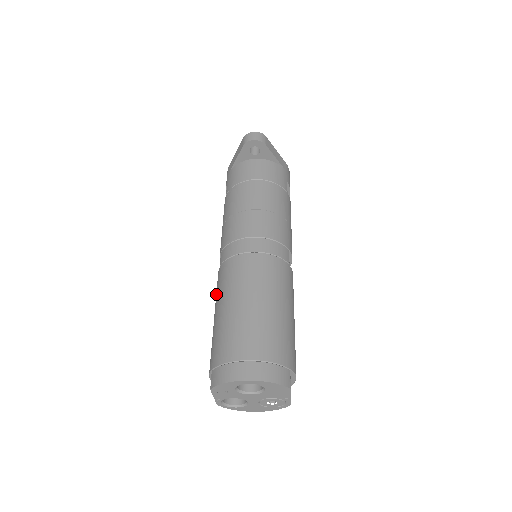
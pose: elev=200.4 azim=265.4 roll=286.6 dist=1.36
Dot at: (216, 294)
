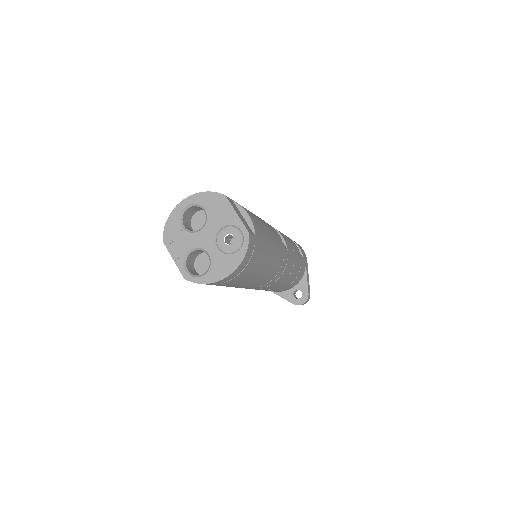
Dot at: occluded
